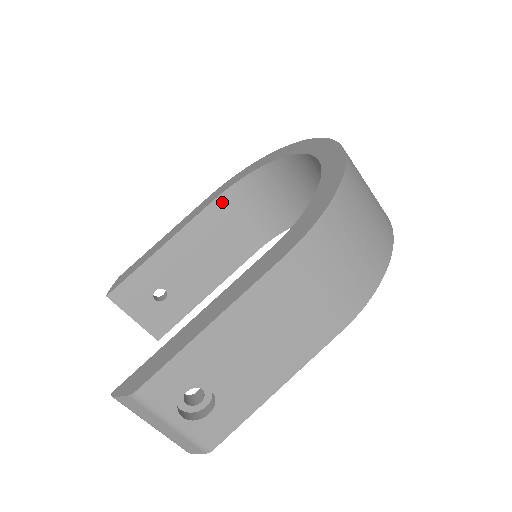
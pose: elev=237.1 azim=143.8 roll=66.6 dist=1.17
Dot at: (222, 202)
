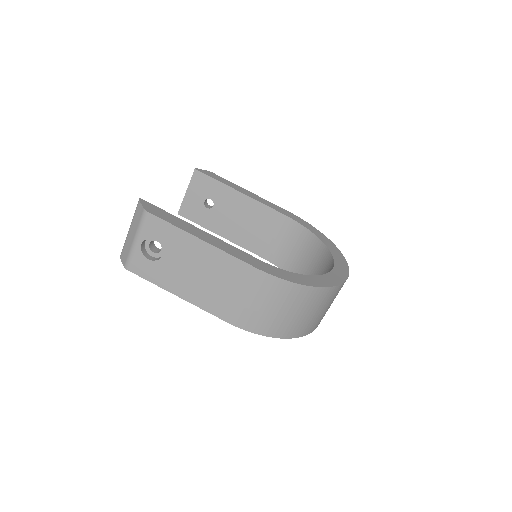
Dot at: (287, 221)
